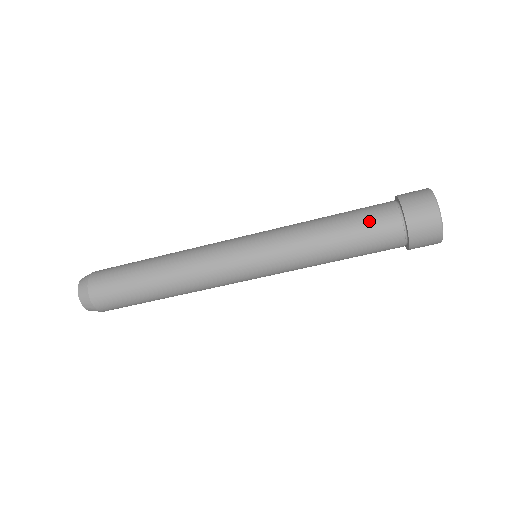
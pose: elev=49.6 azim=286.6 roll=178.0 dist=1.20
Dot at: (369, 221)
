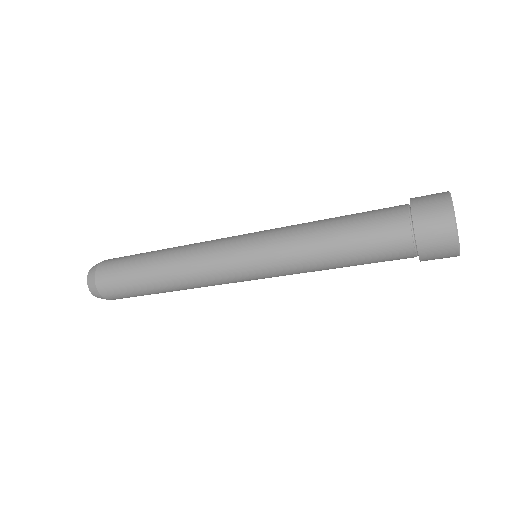
Dot at: (373, 227)
